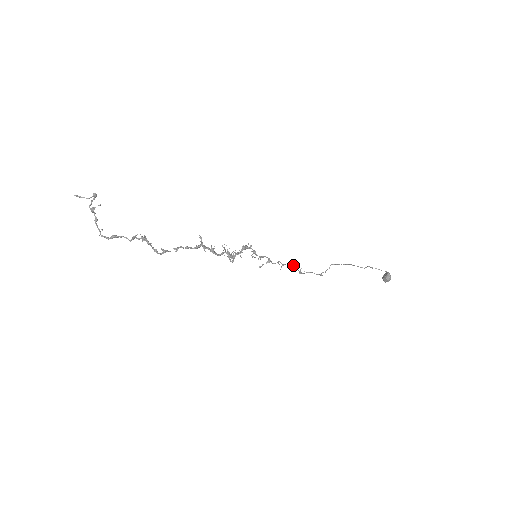
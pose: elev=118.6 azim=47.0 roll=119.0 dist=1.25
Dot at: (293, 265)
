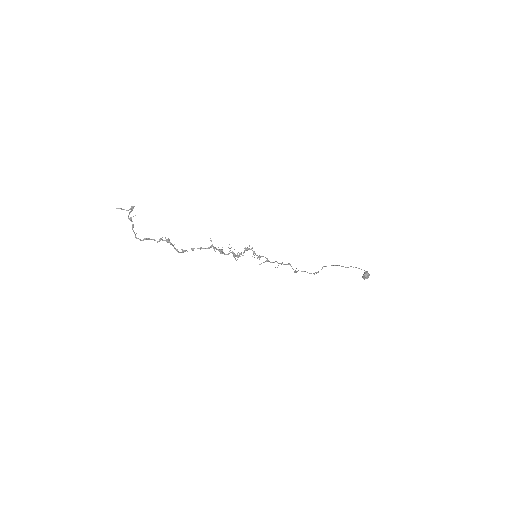
Dot at: occluded
